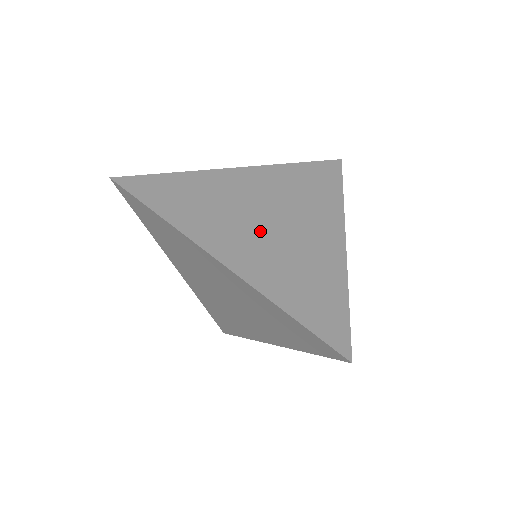
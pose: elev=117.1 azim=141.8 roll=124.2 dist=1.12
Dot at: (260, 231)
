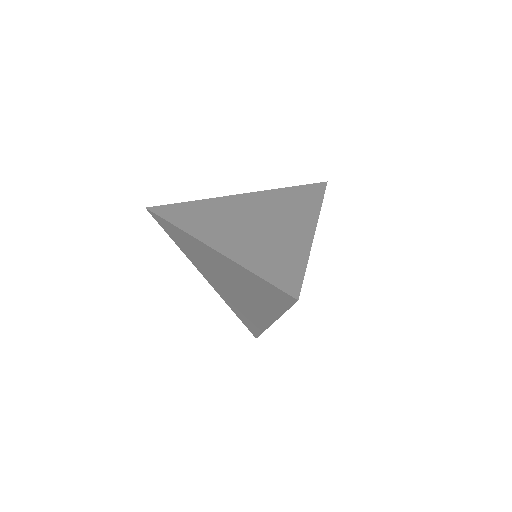
Dot at: (245, 228)
